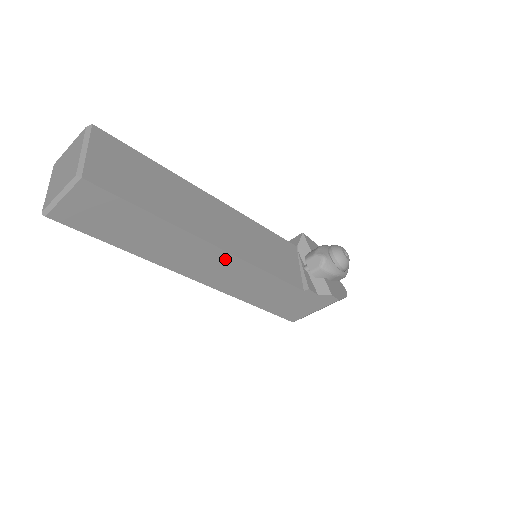
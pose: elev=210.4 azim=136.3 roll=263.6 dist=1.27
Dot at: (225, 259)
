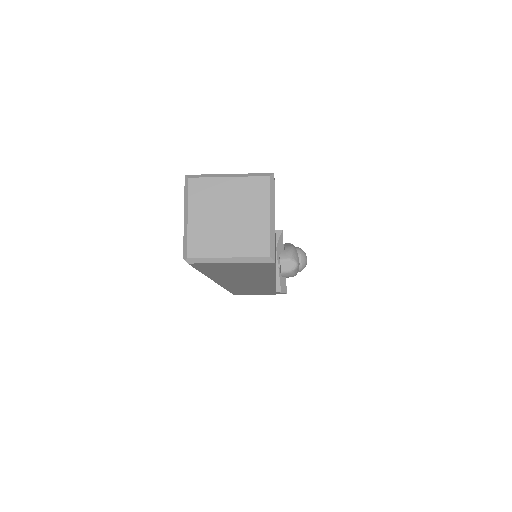
Dot at: (266, 283)
